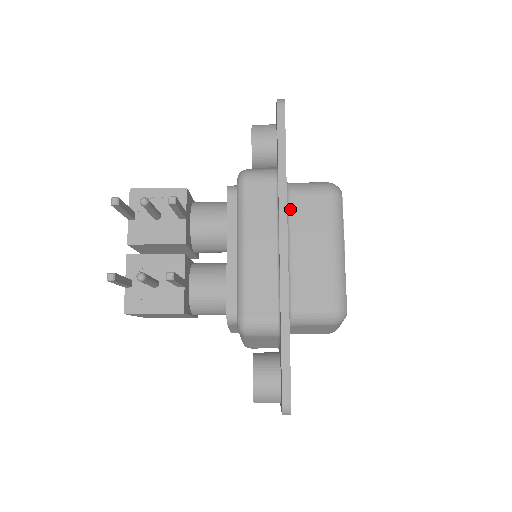
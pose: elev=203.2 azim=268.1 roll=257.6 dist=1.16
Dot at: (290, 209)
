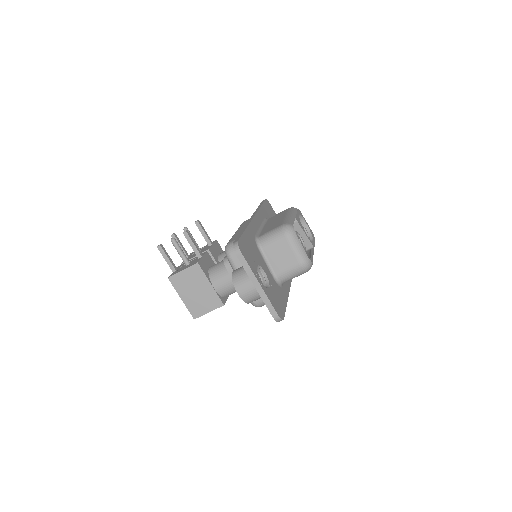
Dot at: (267, 221)
